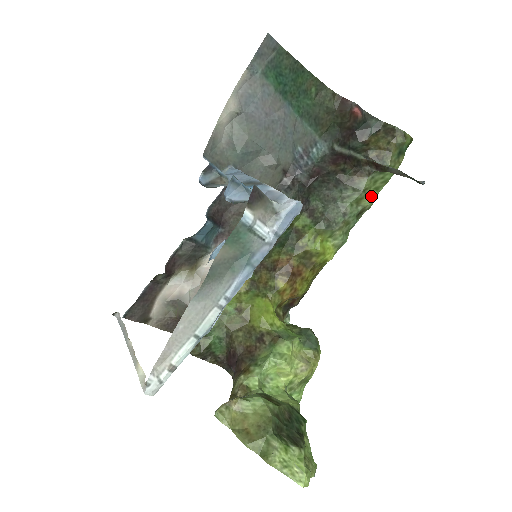
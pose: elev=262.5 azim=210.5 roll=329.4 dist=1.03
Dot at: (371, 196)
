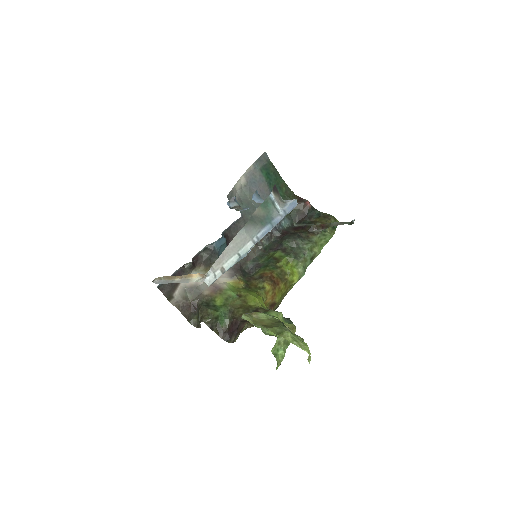
Dot at: (319, 248)
